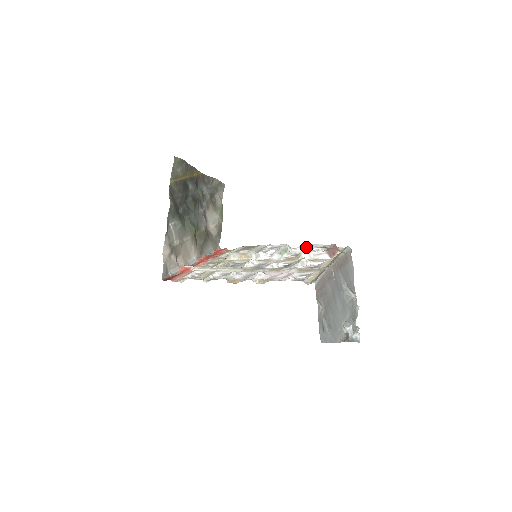
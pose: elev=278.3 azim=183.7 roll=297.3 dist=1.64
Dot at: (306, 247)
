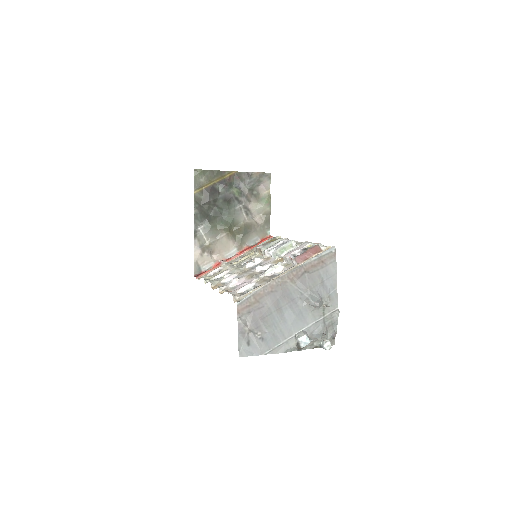
Dot at: occluded
